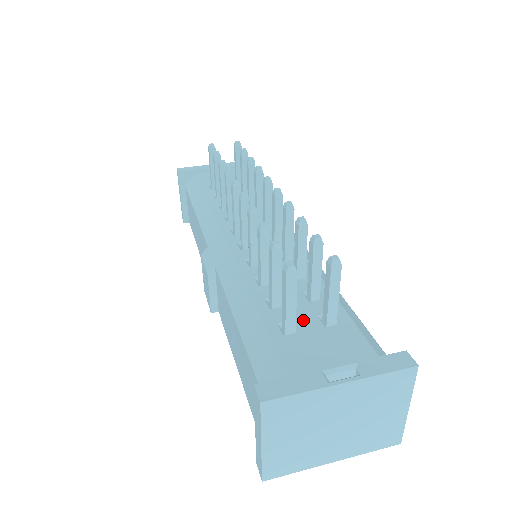
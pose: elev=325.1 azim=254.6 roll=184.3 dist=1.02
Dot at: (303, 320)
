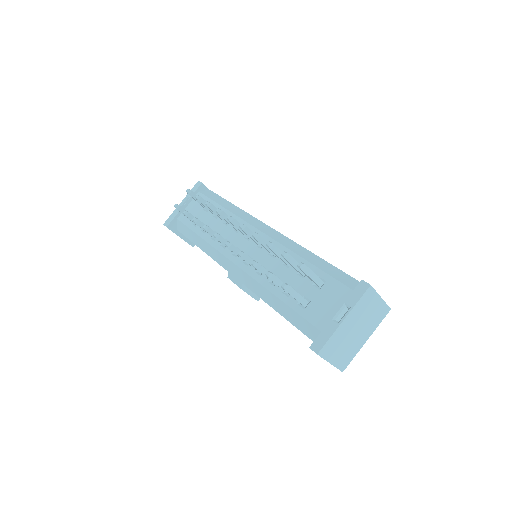
Dot at: (307, 293)
